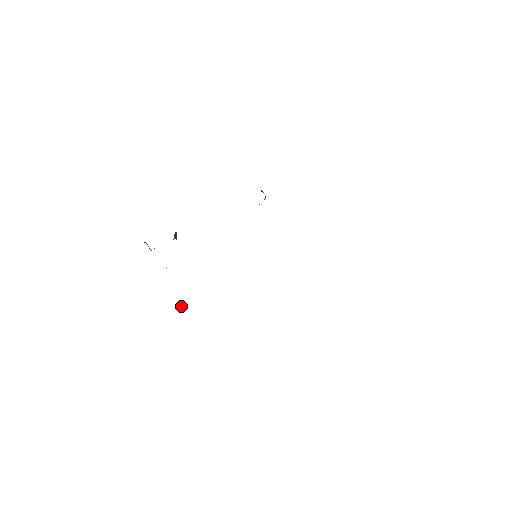
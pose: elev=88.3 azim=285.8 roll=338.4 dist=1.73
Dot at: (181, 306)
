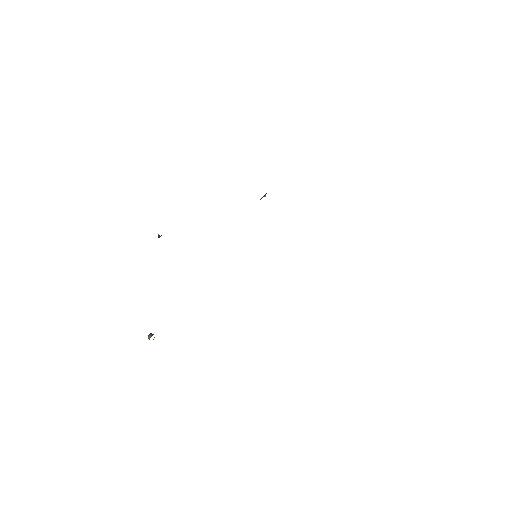
Dot at: occluded
